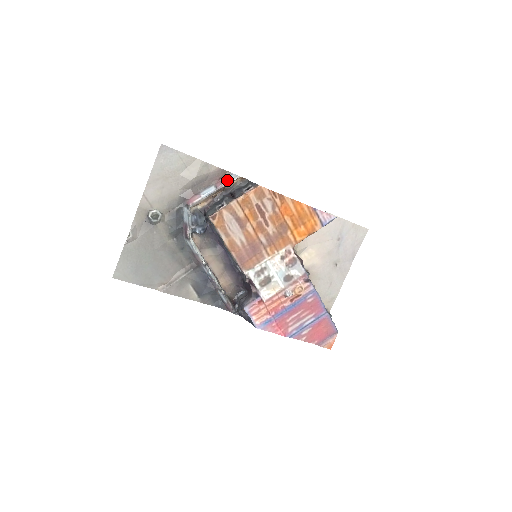
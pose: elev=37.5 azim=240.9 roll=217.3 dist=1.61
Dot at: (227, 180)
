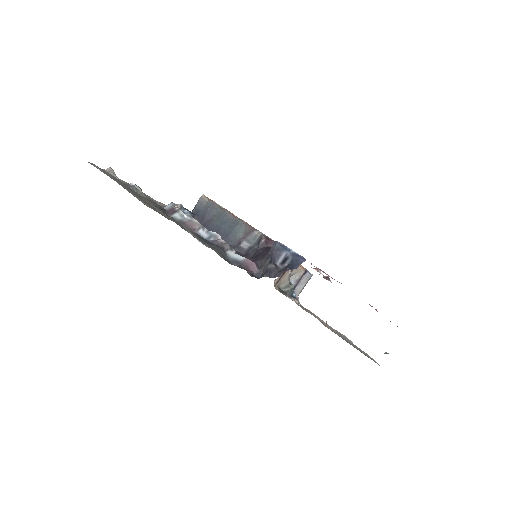
Dot at: occluded
